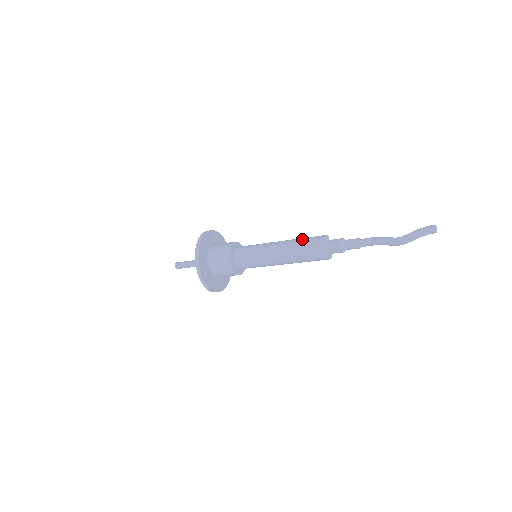
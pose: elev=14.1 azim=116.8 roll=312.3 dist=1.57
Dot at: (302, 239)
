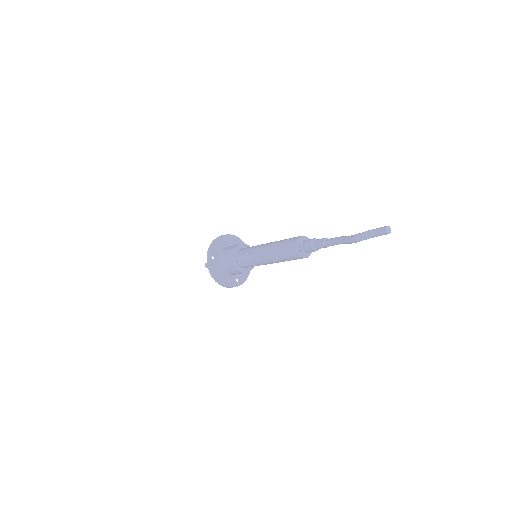
Dot at: occluded
